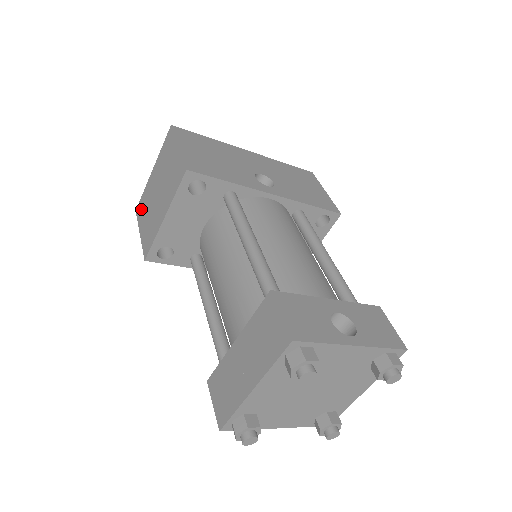
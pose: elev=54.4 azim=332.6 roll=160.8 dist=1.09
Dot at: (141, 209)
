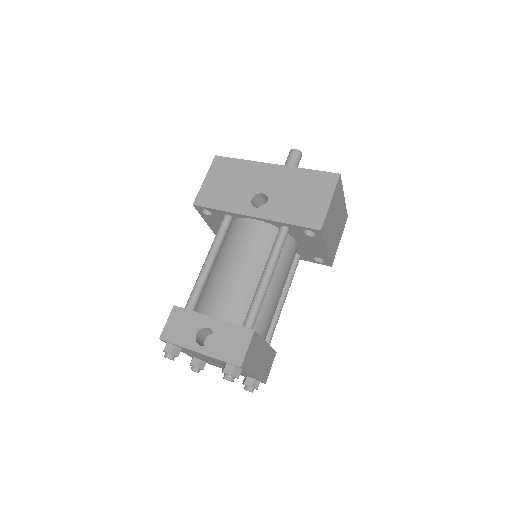
Dot at: occluded
